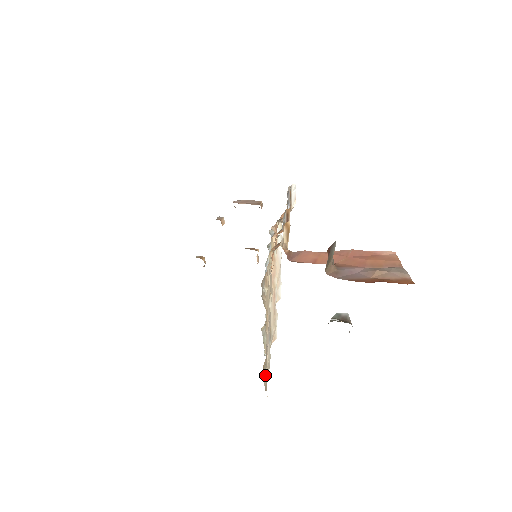
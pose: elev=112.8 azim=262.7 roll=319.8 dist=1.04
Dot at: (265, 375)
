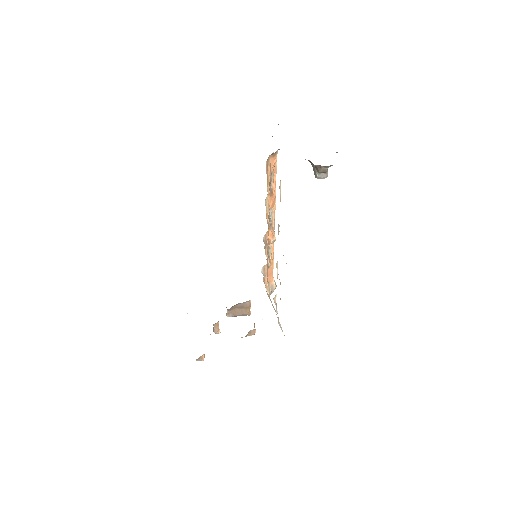
Dot at: occluded
